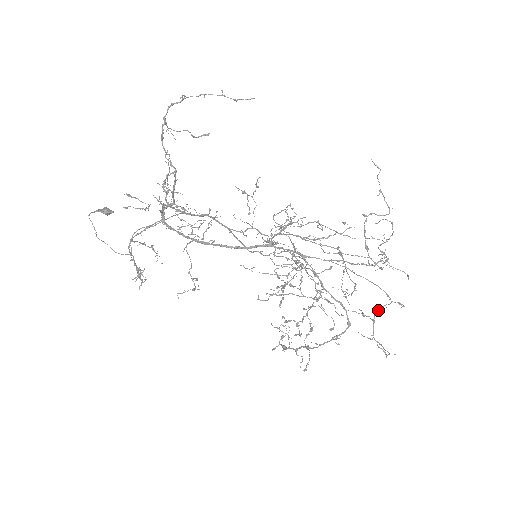
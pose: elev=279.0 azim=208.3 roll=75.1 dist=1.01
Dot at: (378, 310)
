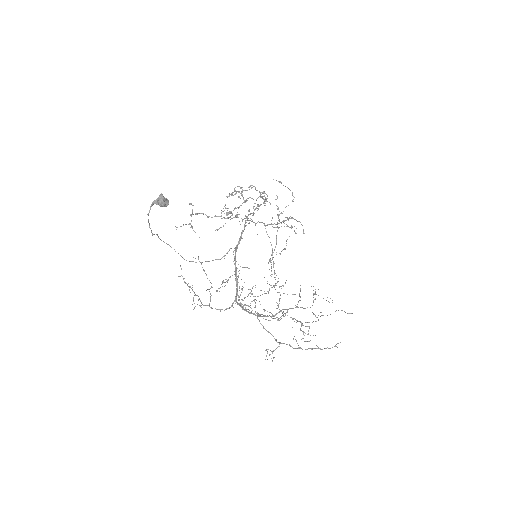
Dot at: occluded
